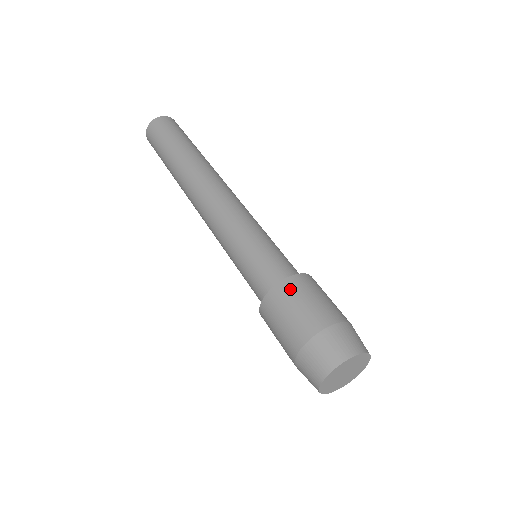
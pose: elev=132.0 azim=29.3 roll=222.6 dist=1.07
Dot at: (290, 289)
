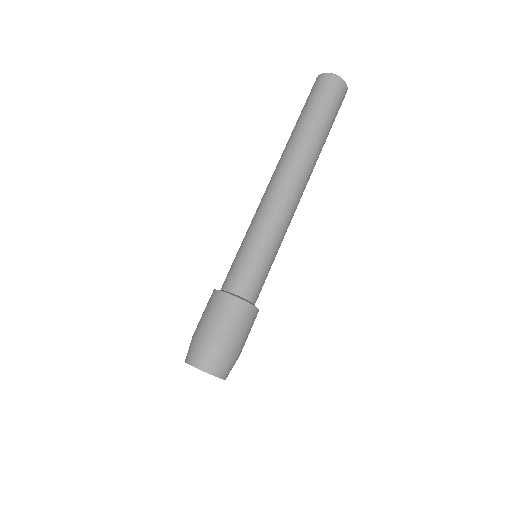
Dot at: (230, 305)
